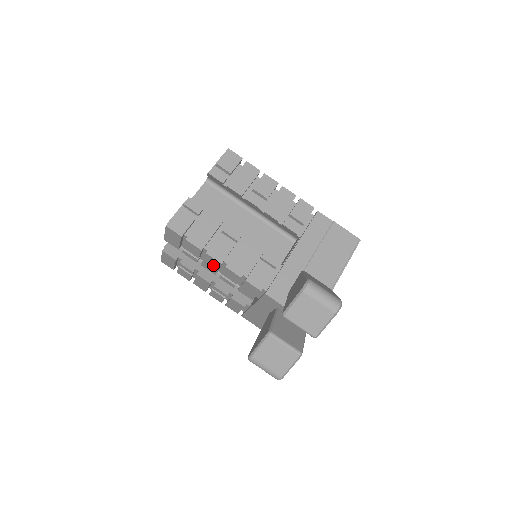
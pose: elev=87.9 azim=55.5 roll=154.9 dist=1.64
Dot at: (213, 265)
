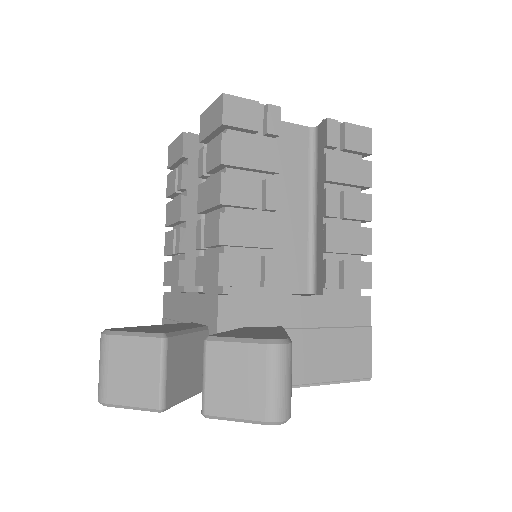
Dot at: (210, 197)
